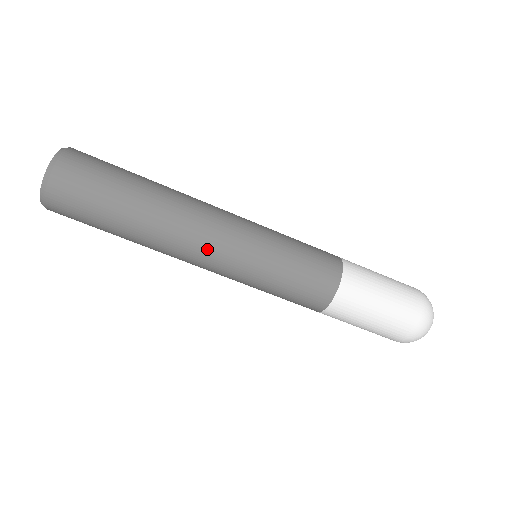
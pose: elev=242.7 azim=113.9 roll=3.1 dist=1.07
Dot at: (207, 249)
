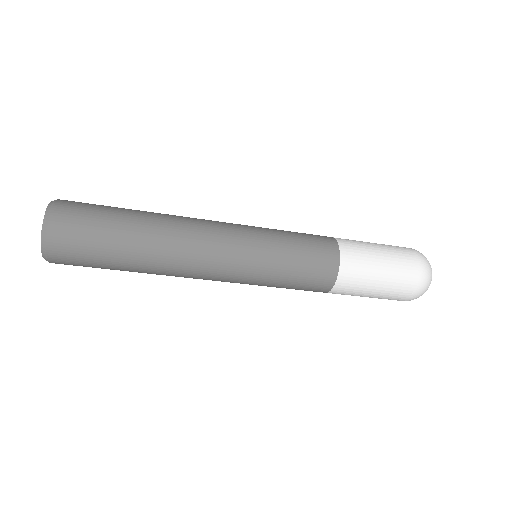
Dot at: (209, 267)
